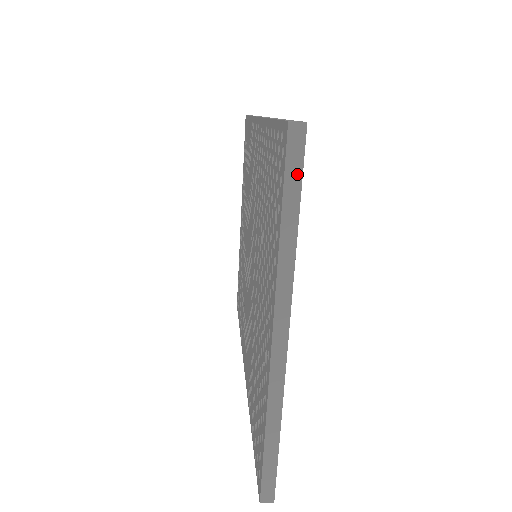
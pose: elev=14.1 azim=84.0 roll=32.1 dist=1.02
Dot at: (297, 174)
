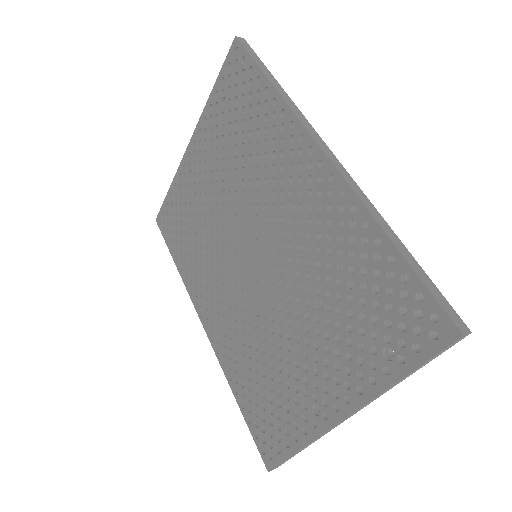
Dot at: (438, 355)
